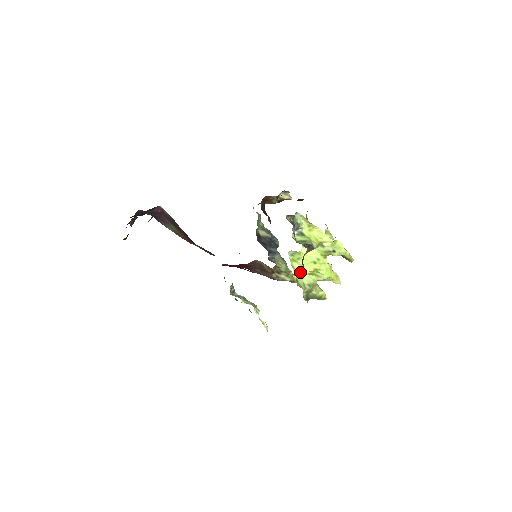
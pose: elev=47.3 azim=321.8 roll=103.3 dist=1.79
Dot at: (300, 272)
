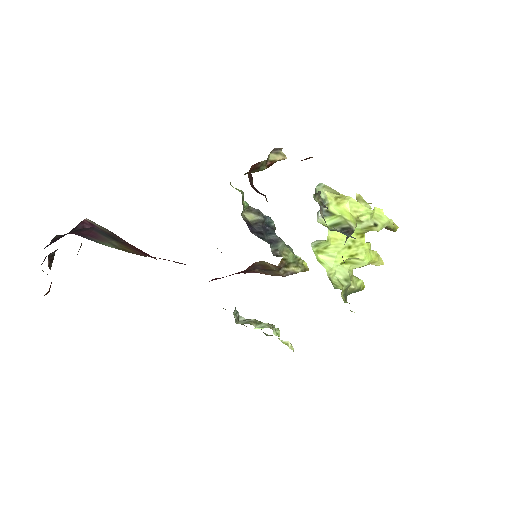
Dot at: (331, 266)
